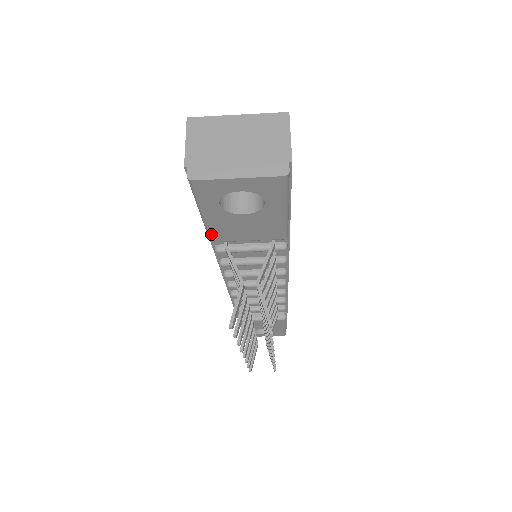
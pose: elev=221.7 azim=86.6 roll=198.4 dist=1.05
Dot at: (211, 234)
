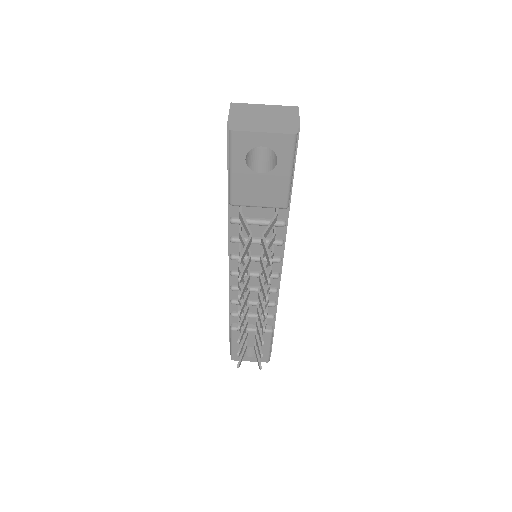
Dot at: (232, 194)
